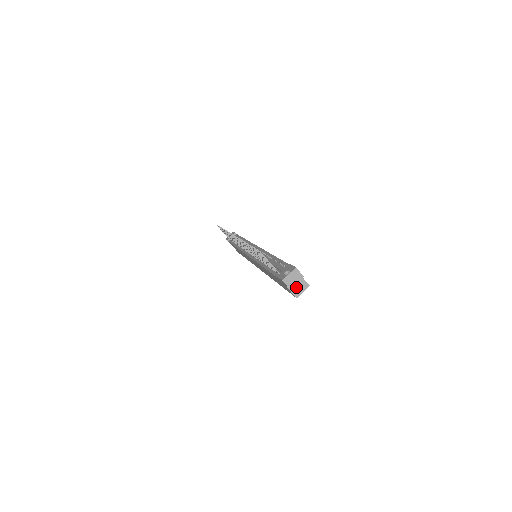
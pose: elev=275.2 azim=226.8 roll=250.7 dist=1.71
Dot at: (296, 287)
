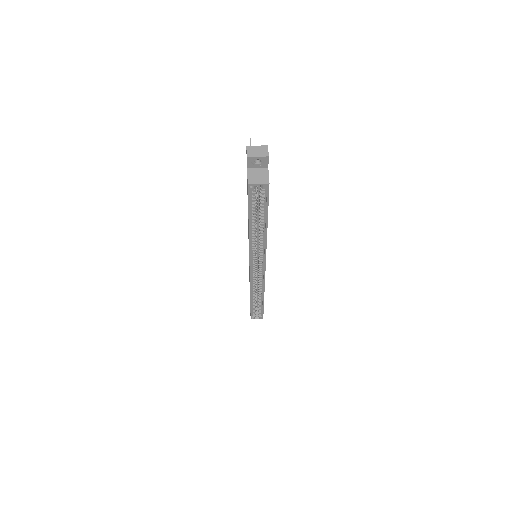
Dot at: (256, 176)
